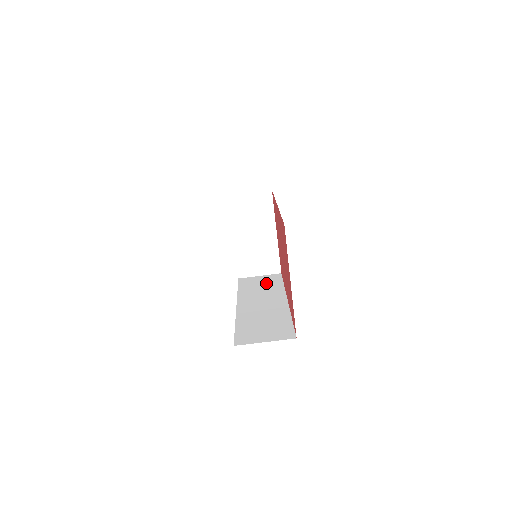
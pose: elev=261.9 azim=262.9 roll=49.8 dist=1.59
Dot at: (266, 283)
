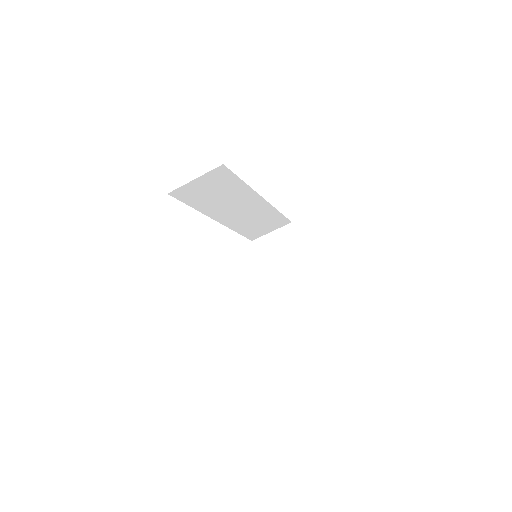
Dot at: occluded
